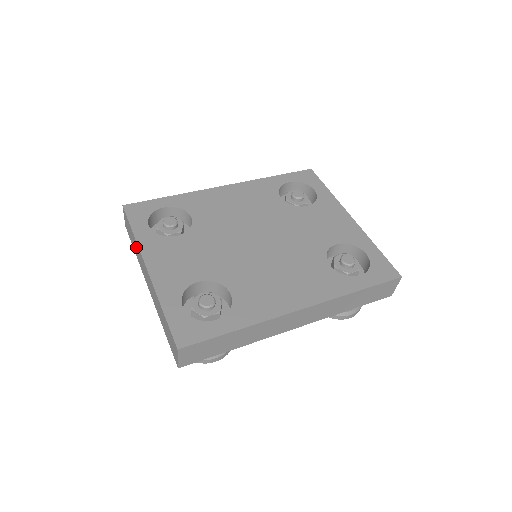
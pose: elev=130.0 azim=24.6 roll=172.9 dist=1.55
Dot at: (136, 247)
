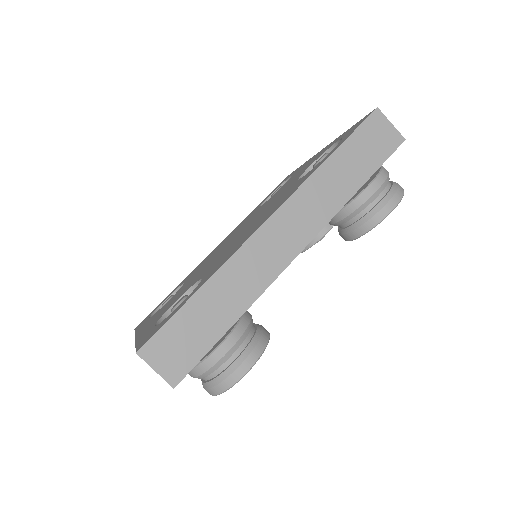
Dot at: occluded
